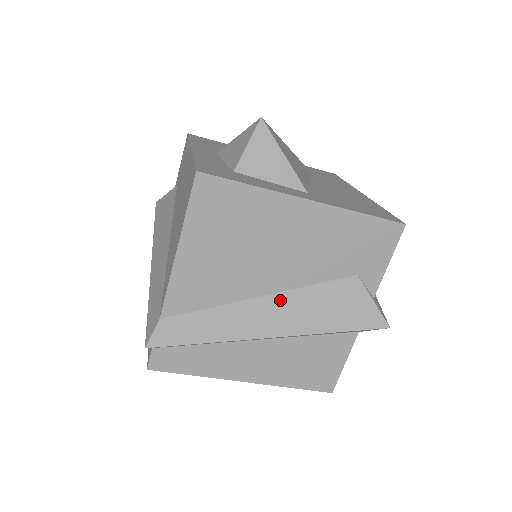
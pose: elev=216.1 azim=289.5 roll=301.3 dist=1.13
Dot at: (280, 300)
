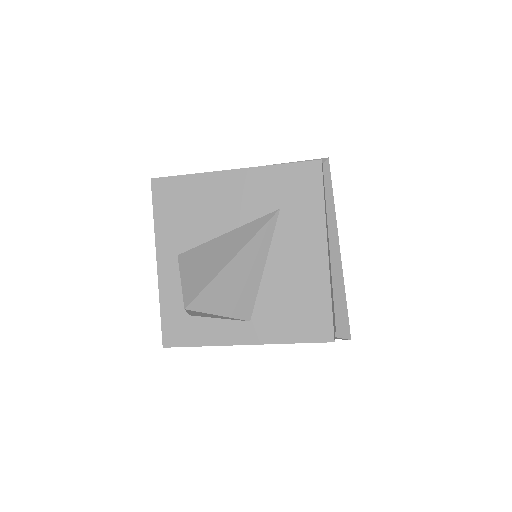
Dot at: occluded
